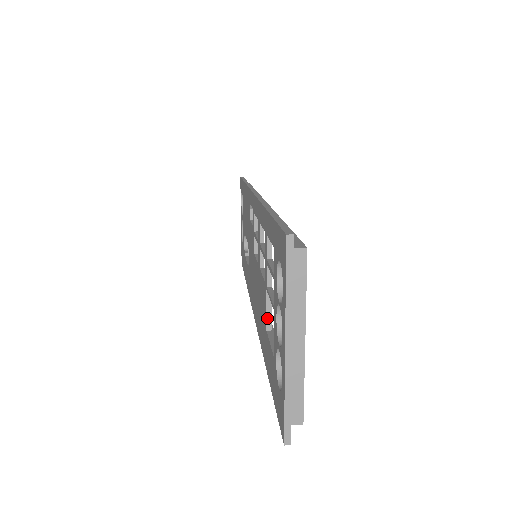
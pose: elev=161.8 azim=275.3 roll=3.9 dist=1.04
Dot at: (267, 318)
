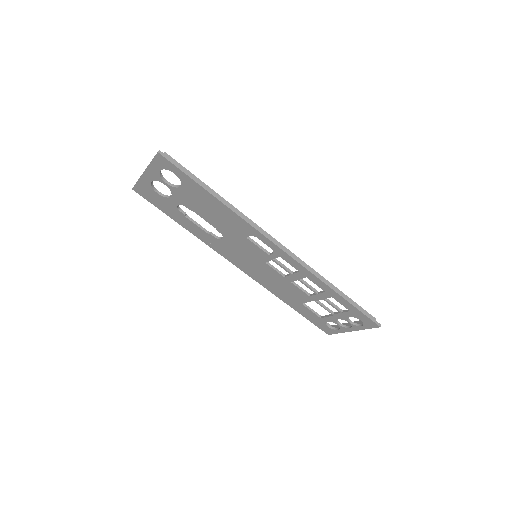
Dot at: occluded
